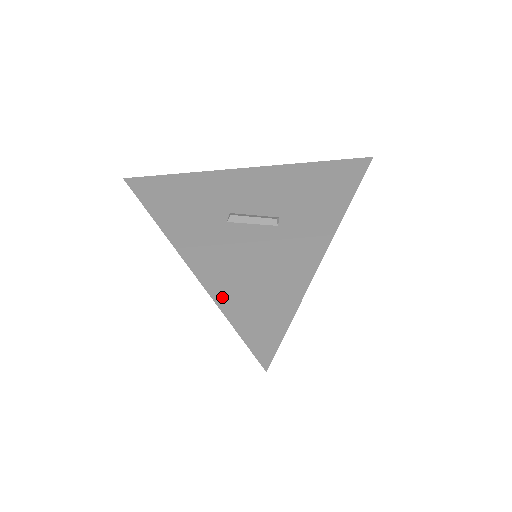
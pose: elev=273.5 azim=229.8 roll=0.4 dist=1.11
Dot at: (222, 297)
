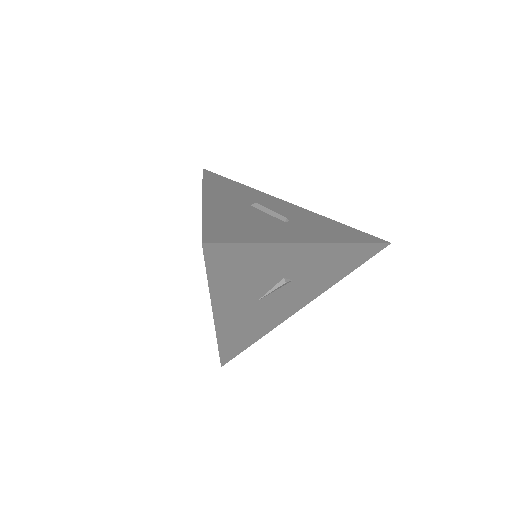
Dot at: (210, 215)
